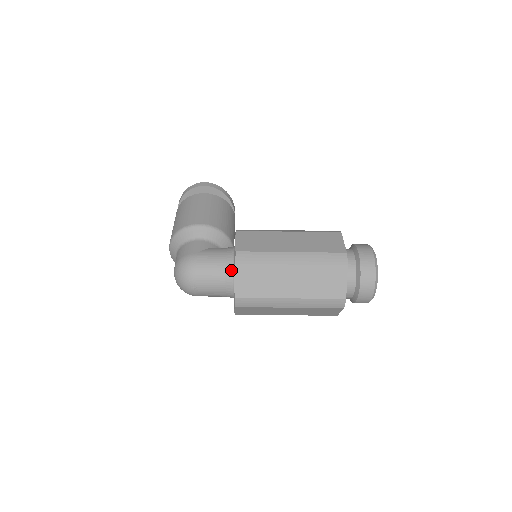
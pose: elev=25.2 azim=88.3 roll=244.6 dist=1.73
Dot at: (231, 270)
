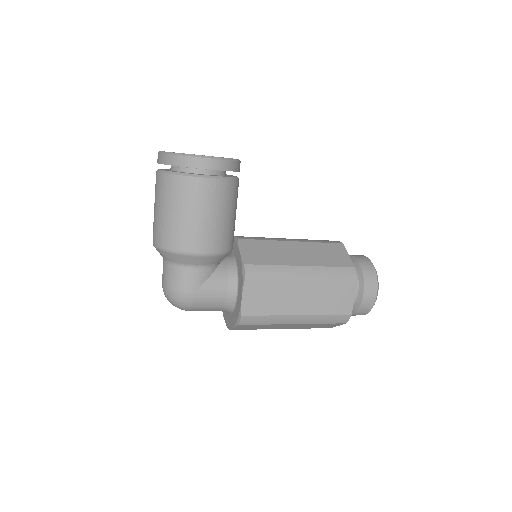
Dot at: (230, 309)
